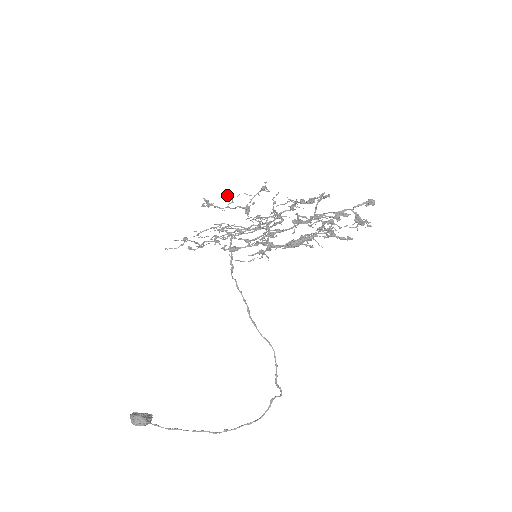
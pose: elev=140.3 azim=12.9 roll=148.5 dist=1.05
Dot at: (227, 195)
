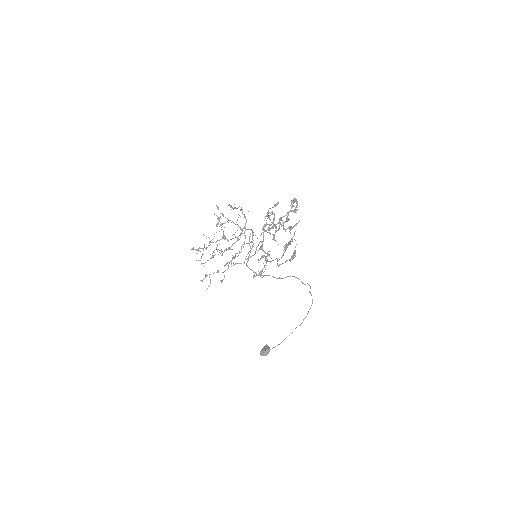
Dot at: occluded
